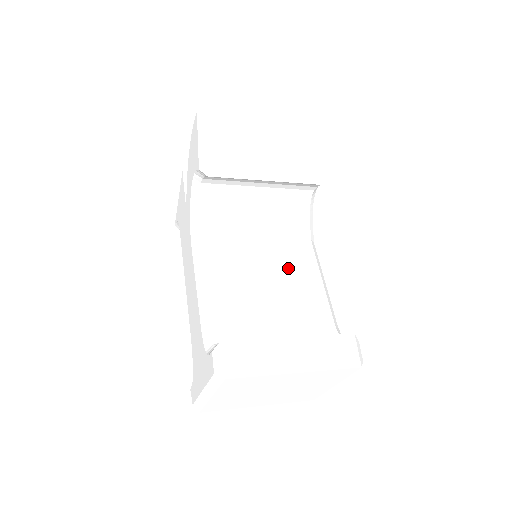
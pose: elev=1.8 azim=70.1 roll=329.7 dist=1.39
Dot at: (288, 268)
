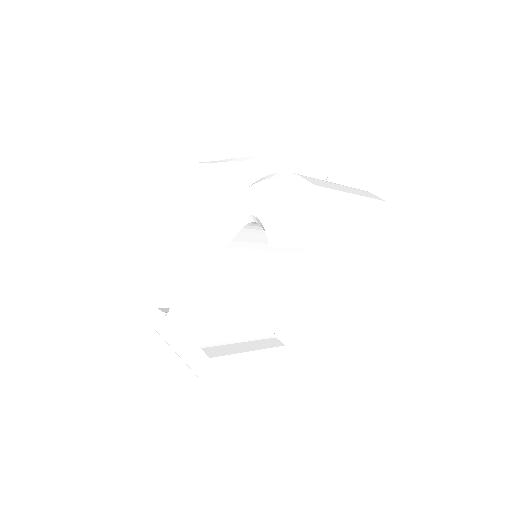
Dot at: (273, 278)
